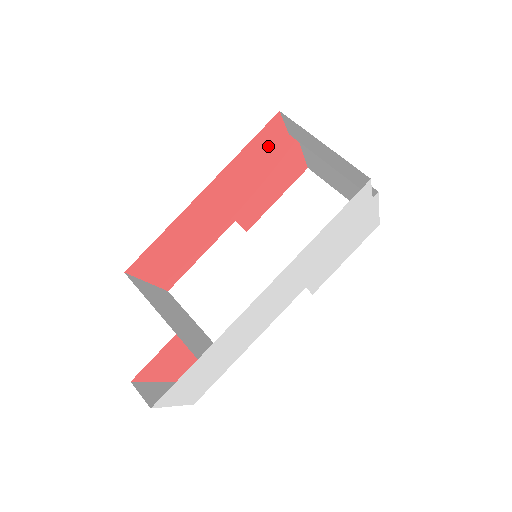
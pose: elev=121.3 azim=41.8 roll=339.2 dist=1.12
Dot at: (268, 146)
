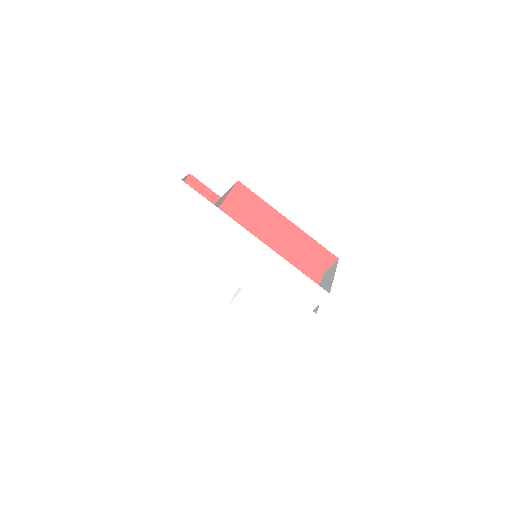
Dot at: (316, 261)
